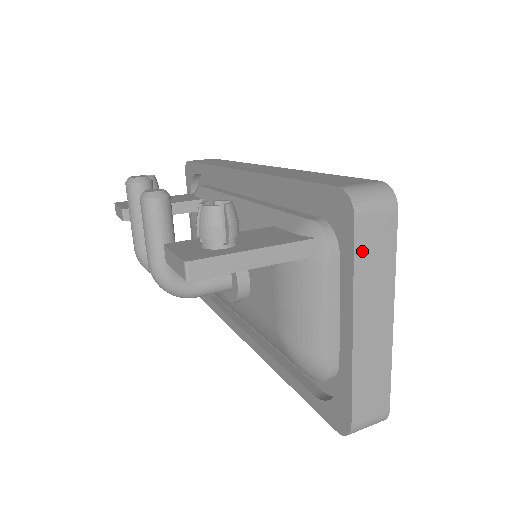
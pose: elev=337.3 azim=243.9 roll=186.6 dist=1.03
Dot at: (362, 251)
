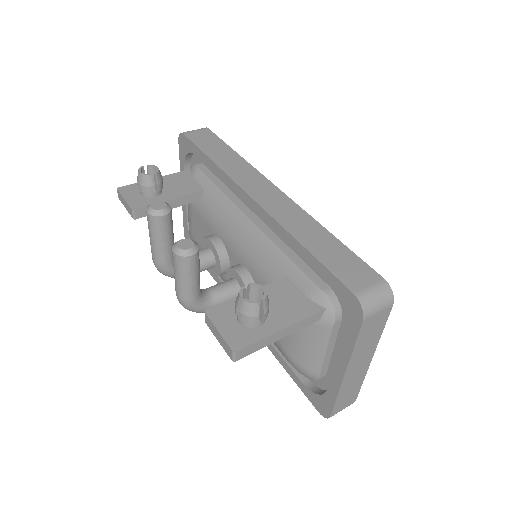
Dot at: (362, 335)
